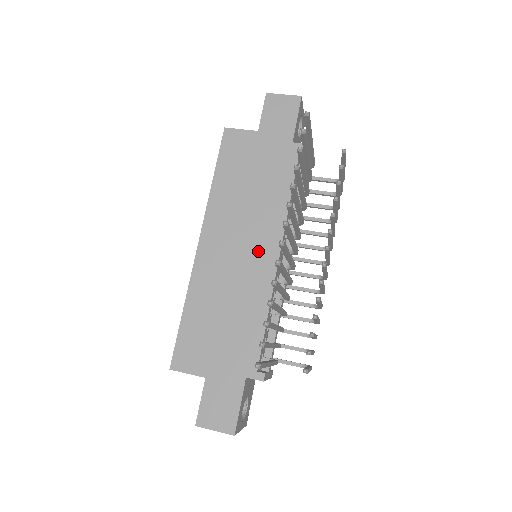
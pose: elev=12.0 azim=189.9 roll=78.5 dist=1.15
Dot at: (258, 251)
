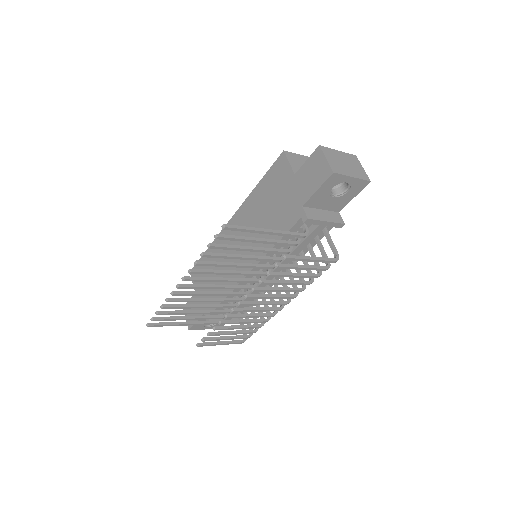
Dot at: occluded
